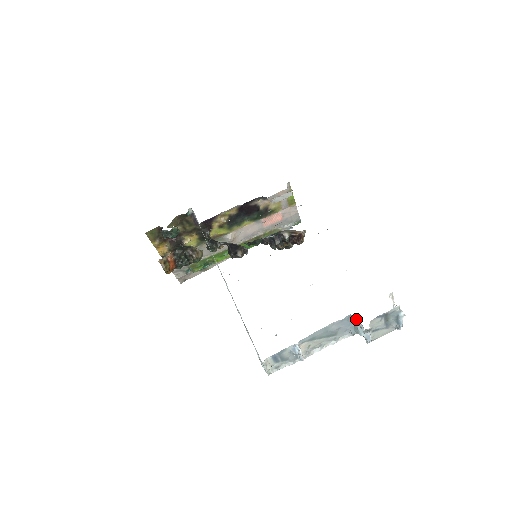
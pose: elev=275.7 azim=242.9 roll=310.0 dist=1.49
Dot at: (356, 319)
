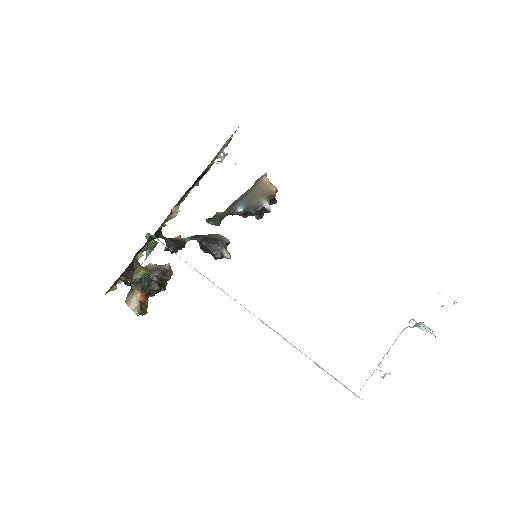
Dot at: (420, 322)
